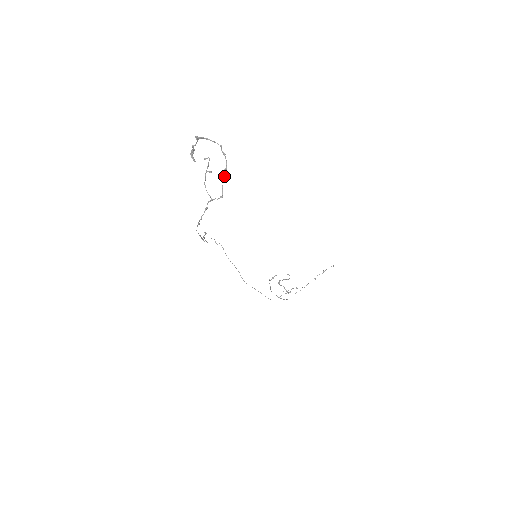
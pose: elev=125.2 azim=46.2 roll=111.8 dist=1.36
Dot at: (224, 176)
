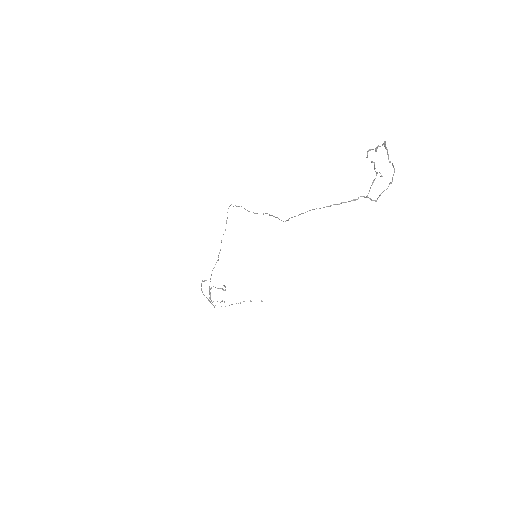
Dot at: occluded
